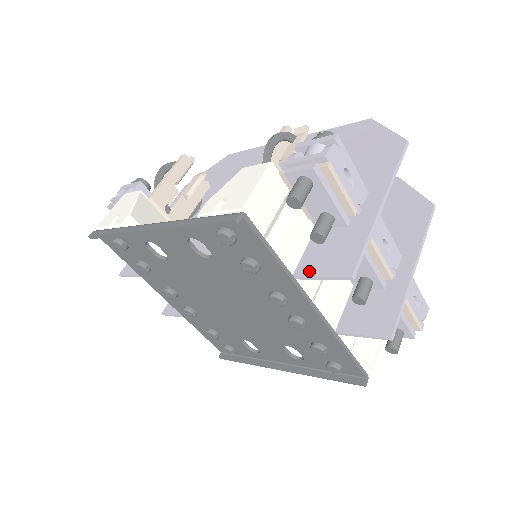
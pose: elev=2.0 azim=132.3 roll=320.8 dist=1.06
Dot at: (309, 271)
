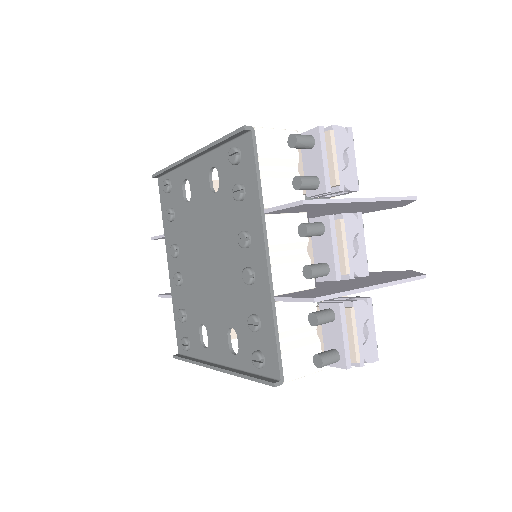
Dot at: (277, 207)
